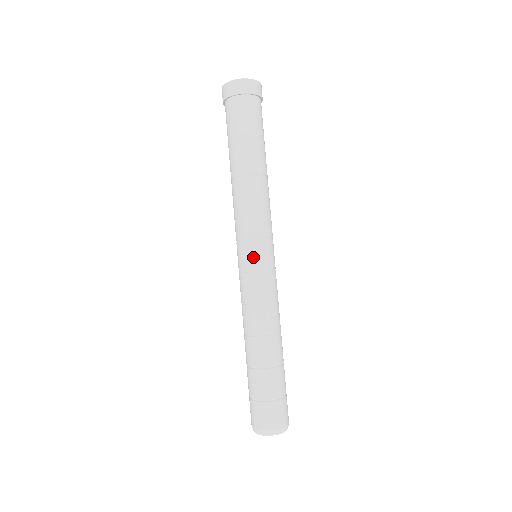
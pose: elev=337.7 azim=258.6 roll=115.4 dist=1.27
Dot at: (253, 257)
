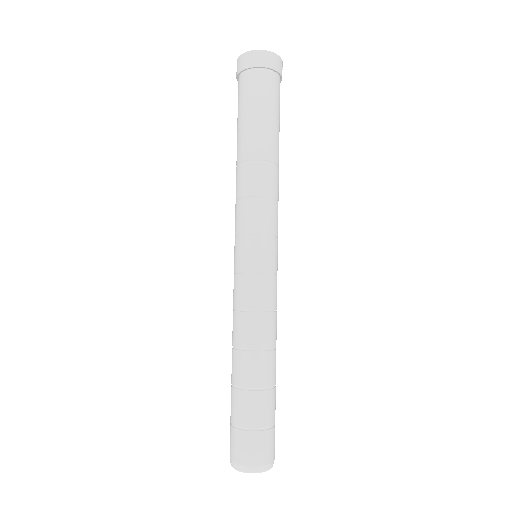
Dot at: (245, 256)
